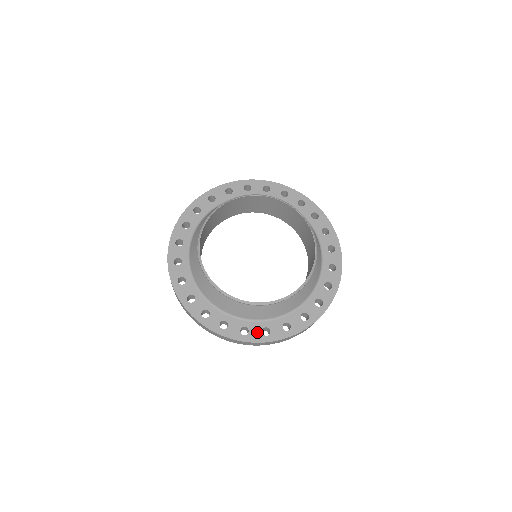
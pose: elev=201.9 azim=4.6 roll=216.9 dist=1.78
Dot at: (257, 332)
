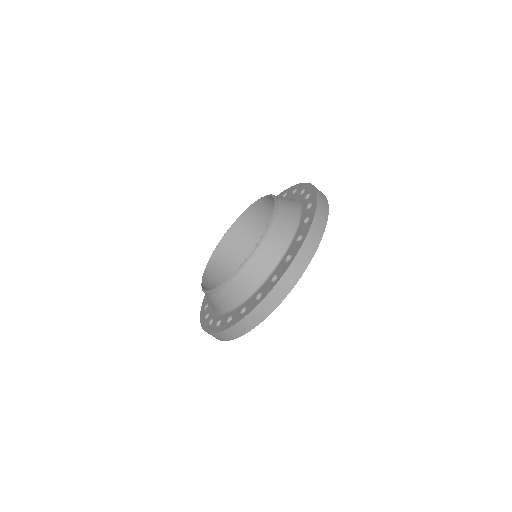
Dot at: (237, 315)
